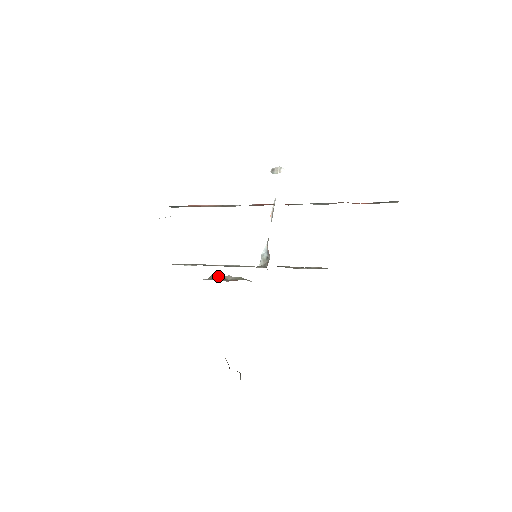
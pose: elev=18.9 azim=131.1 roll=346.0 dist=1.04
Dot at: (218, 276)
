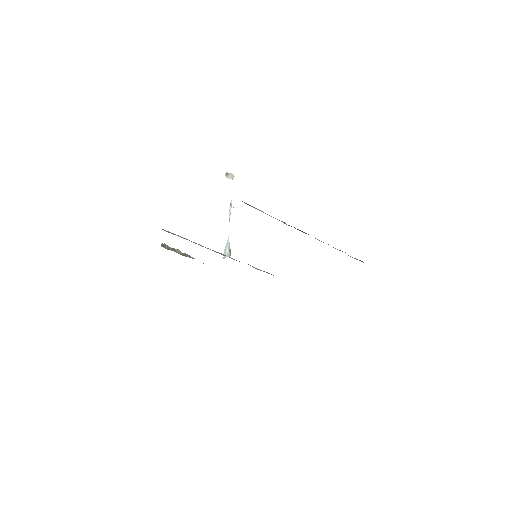
Dot at: occluded
